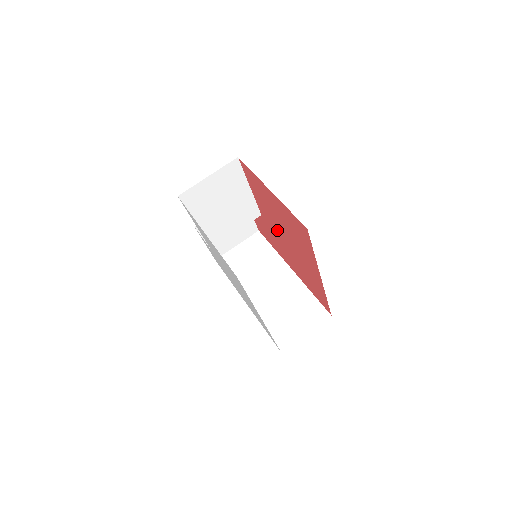
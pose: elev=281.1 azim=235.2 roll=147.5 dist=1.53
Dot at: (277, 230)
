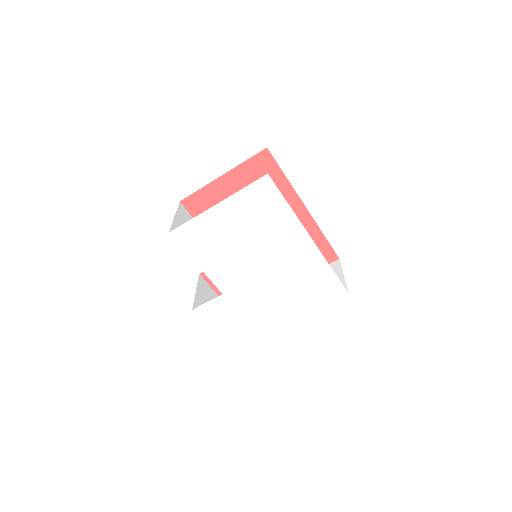
Dot at: occluded
